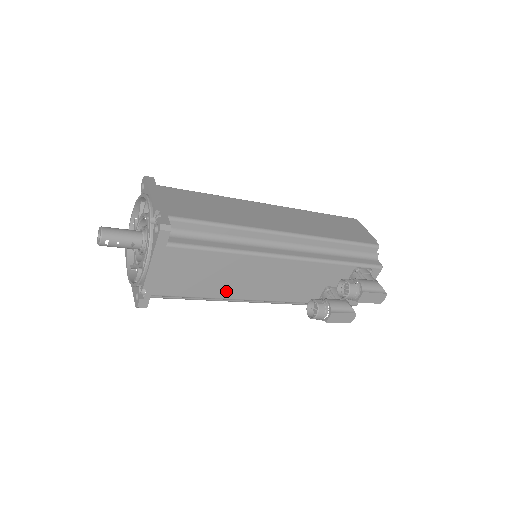
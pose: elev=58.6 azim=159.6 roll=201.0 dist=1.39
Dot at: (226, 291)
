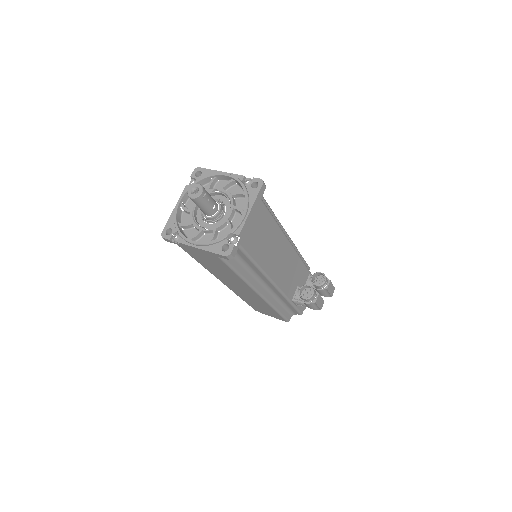
Dot at: (266, 263)
